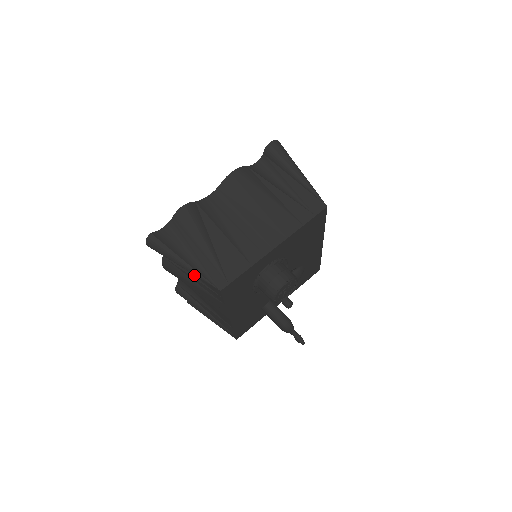
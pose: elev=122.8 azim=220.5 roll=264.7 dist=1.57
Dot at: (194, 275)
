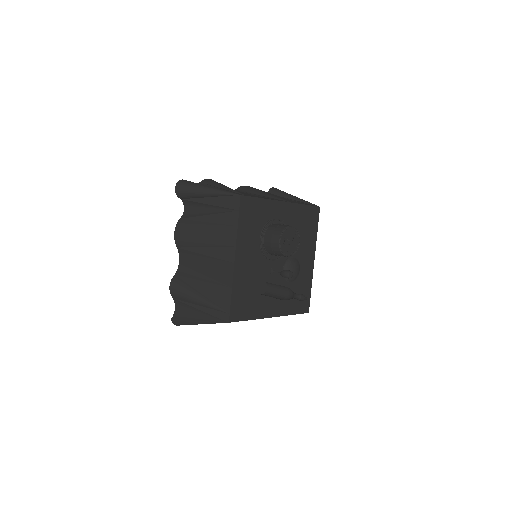
Dot at: (211, 212)
